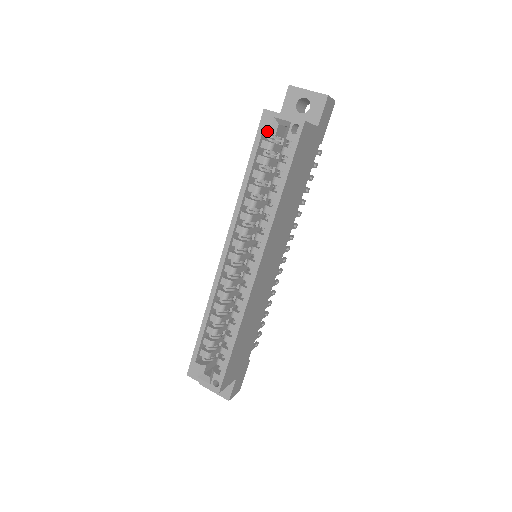
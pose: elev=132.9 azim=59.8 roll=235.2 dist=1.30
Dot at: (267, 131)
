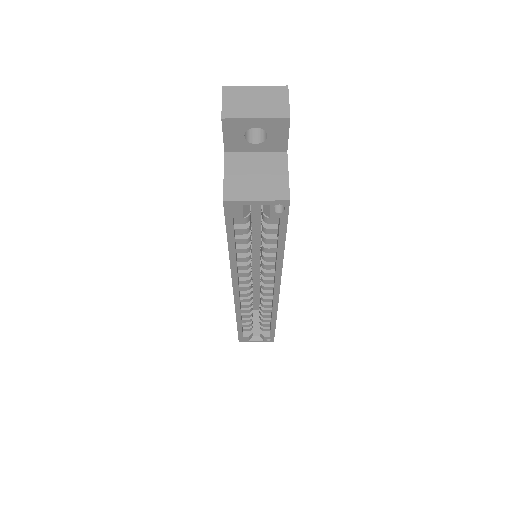
Dot at: (239, 217)
